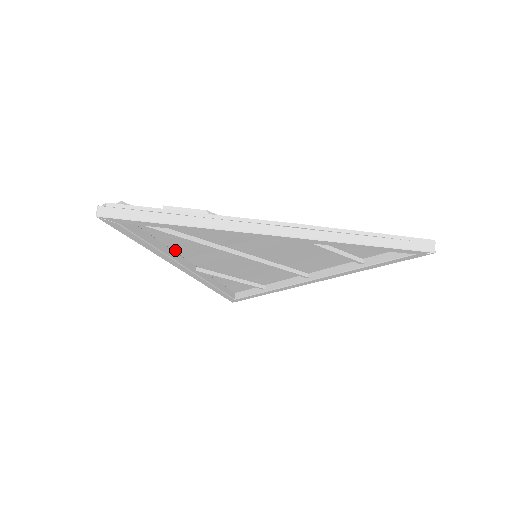
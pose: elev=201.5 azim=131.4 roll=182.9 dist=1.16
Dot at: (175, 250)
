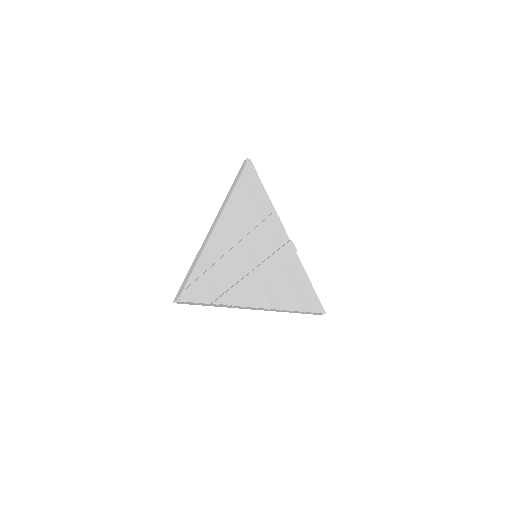
Dot at: (213, 244)
